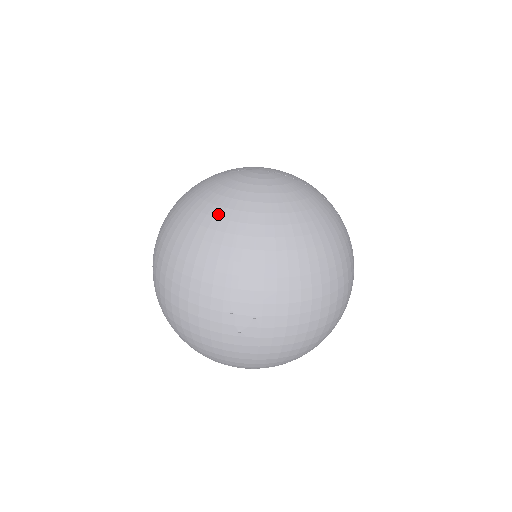
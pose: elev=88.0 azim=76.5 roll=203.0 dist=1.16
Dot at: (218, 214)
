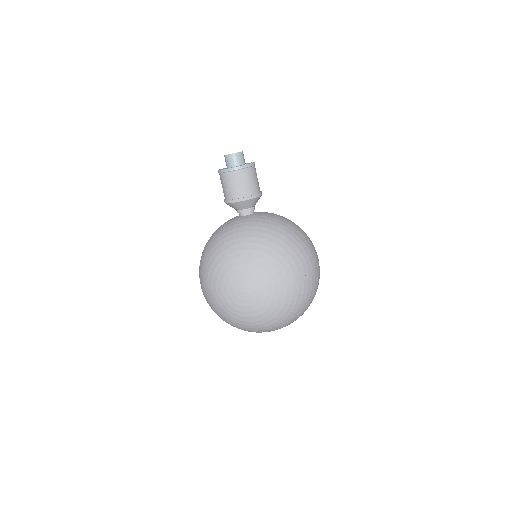
Dot at: (239, 325)
